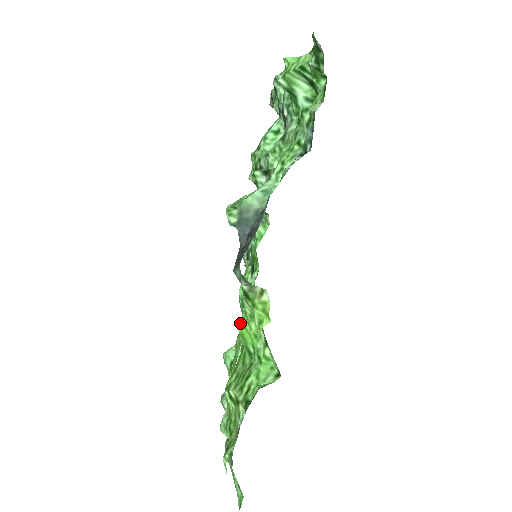
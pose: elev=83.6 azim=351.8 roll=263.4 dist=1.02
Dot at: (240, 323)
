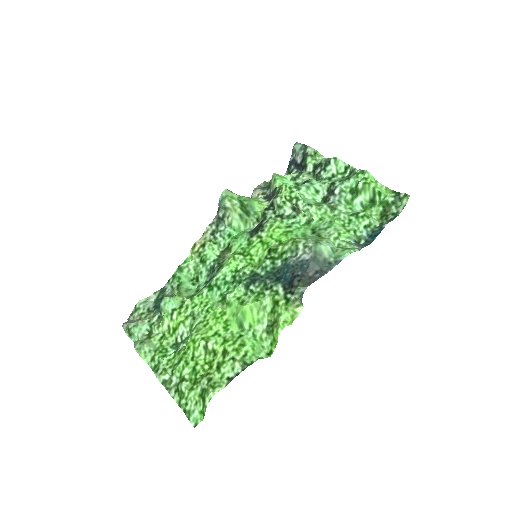
Dot at: (249, 305)
